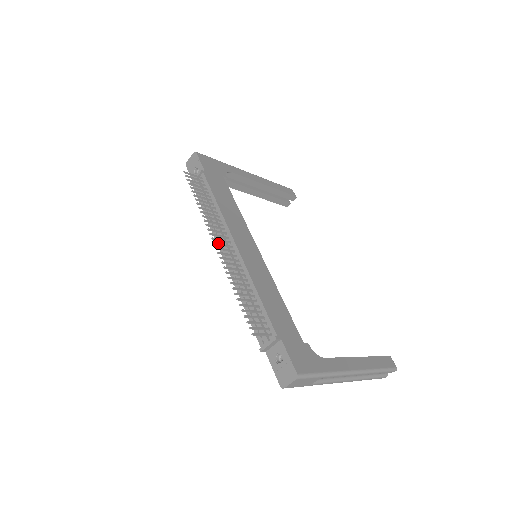
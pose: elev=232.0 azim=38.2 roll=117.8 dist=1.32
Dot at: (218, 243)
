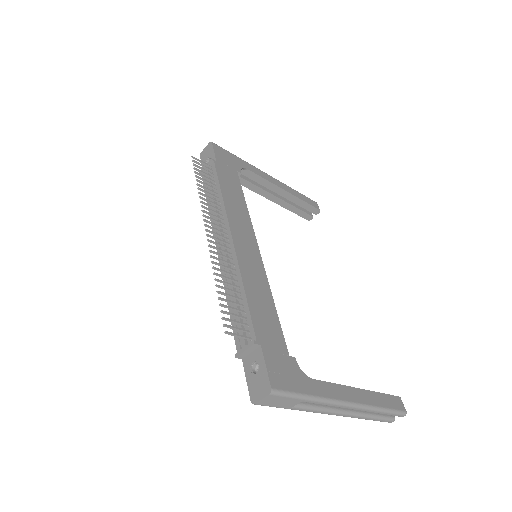
Dot at: (211, 231)
